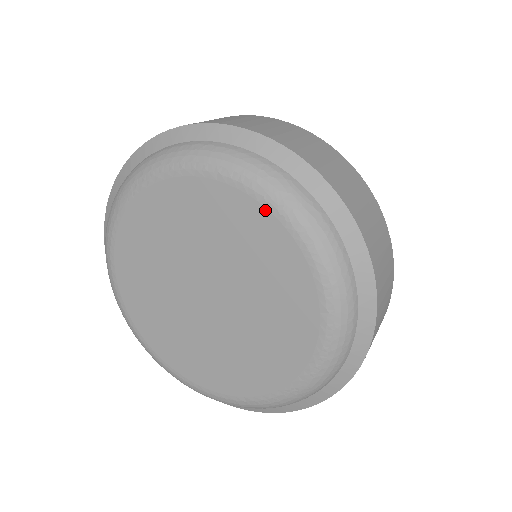
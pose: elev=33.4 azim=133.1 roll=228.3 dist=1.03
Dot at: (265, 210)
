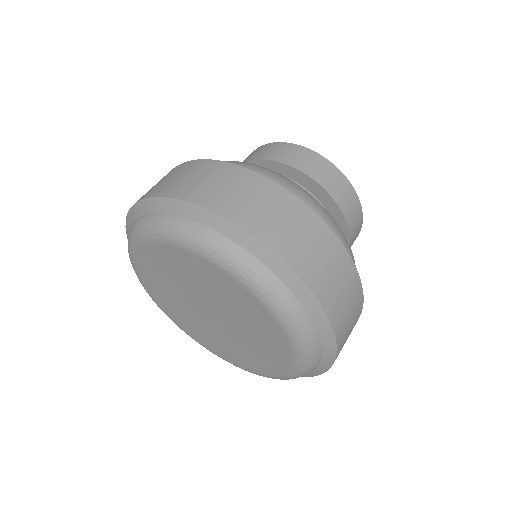
Dot at: (169, 246)
